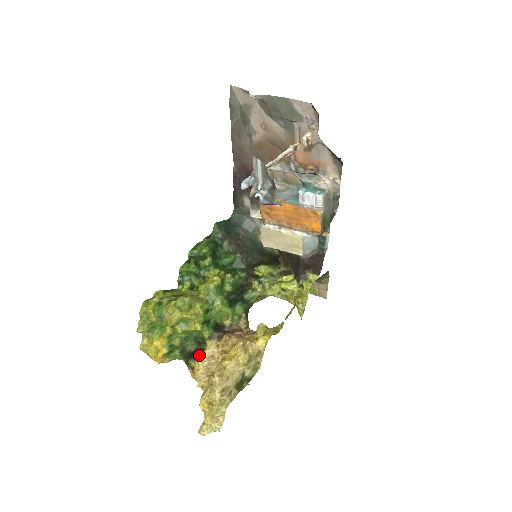
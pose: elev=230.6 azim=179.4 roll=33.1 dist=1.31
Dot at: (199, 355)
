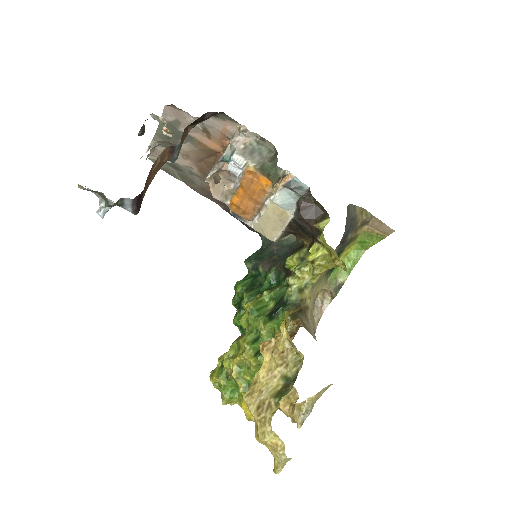
Dot at: occluded
